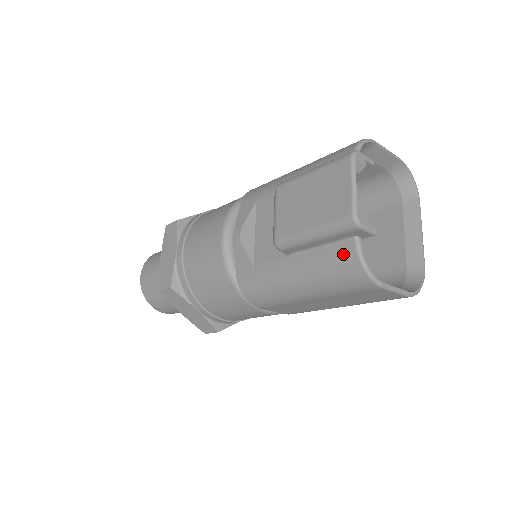
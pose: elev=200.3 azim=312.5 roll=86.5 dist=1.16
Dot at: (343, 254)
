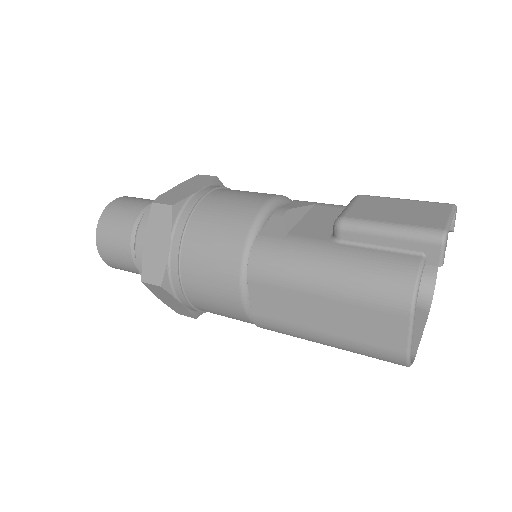
Dot at: (403, 261)
